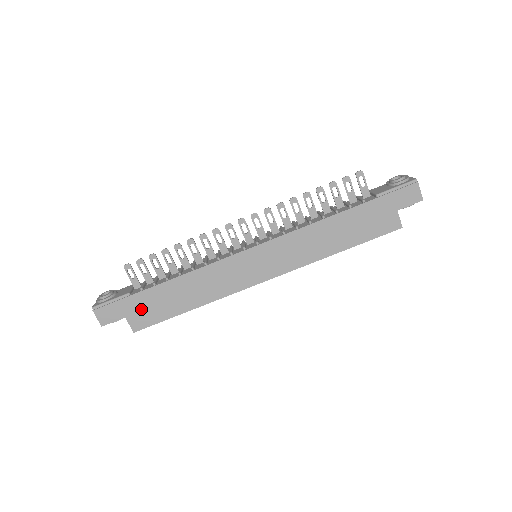
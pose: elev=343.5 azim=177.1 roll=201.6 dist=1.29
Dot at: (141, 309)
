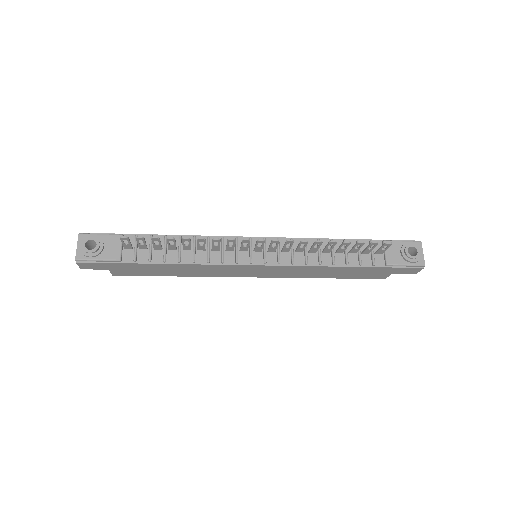
Dot at: (128, 269)
